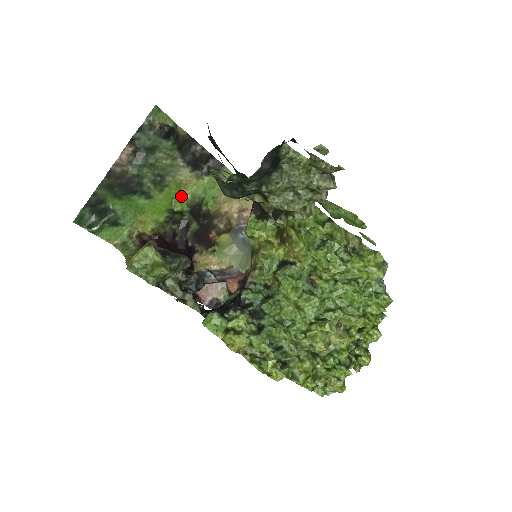
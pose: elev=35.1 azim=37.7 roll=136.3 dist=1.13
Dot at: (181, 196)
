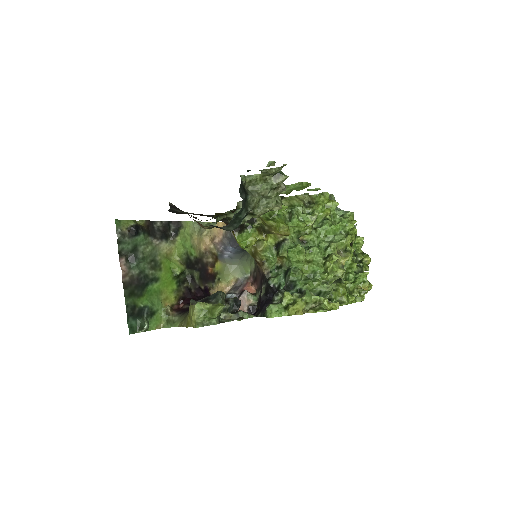
Dot at: (173, 262)
